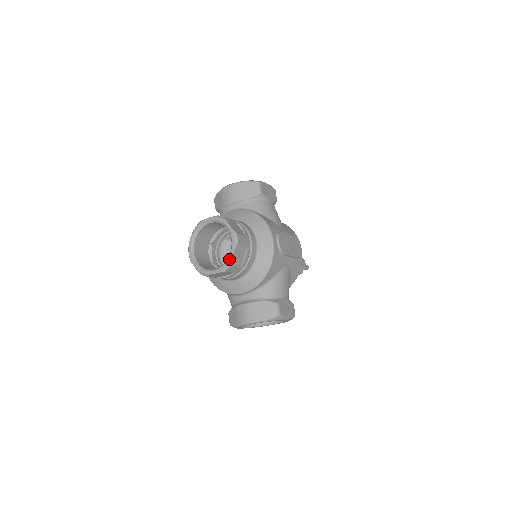
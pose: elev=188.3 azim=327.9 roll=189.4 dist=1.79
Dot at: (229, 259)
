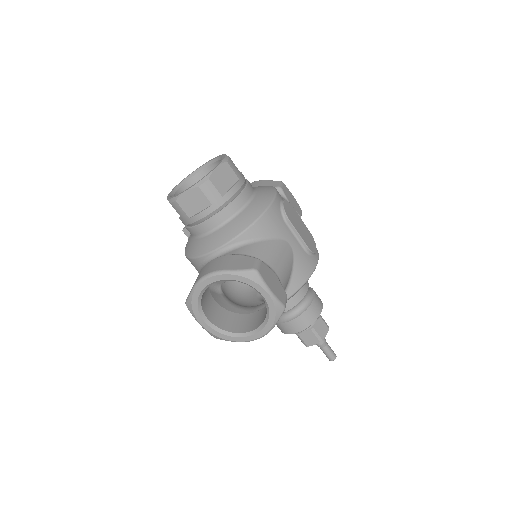
Dot at: (209, 173)
